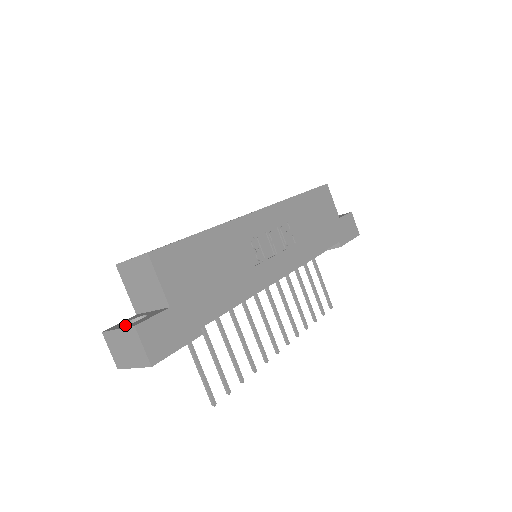
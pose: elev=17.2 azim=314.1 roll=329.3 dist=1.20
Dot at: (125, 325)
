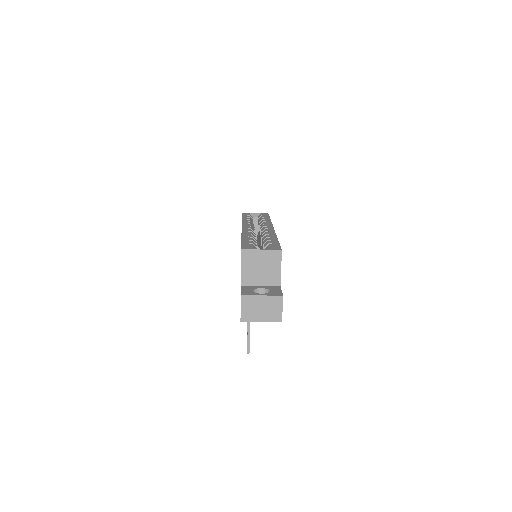
Dot at: occluded
